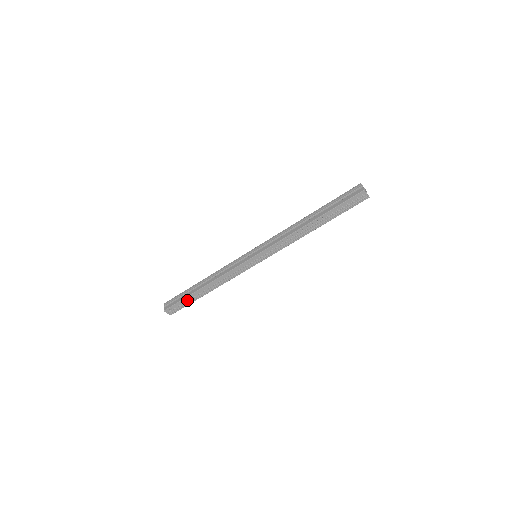
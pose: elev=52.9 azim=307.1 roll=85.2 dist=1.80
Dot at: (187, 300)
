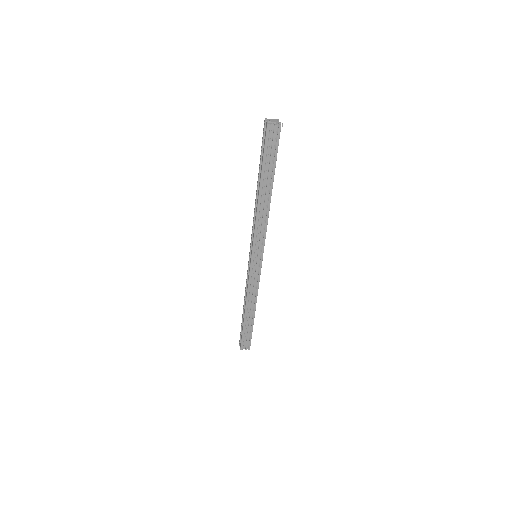
Dot at: (247, 330)
